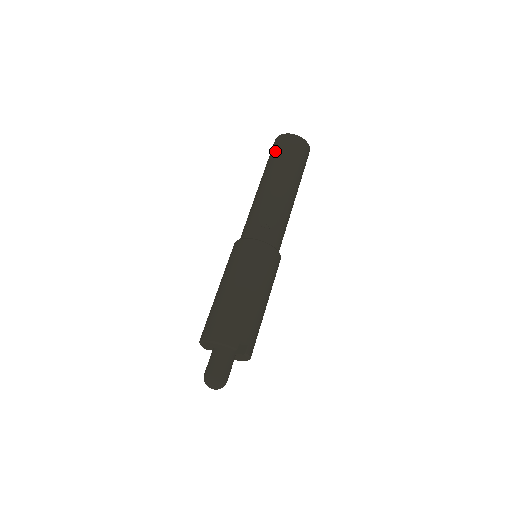
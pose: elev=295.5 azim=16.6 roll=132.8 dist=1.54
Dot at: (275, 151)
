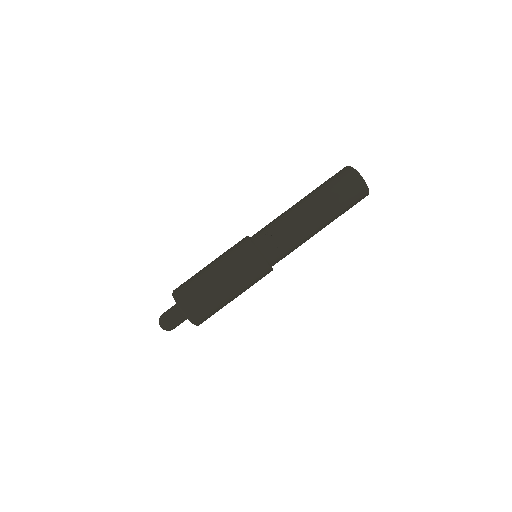
Dot at: (347, 195)
